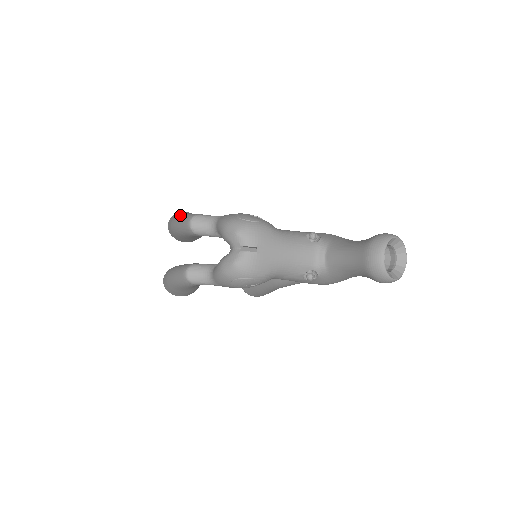
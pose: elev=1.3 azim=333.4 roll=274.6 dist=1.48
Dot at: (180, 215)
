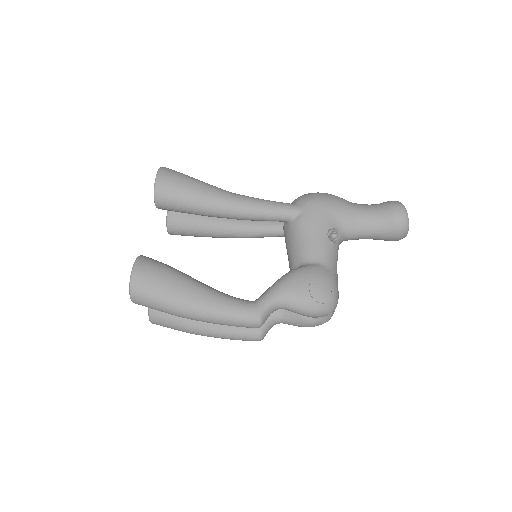
Dot at: (206, 314)
